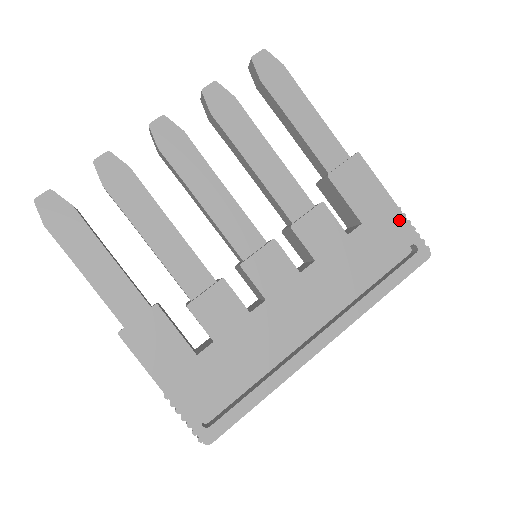
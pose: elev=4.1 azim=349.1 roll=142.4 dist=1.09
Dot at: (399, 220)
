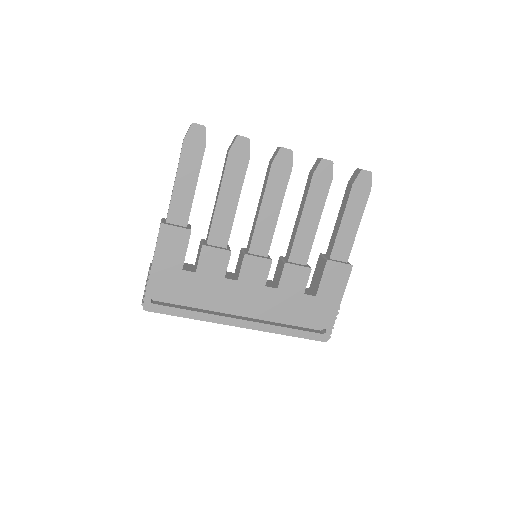
Dot at: (333, 313)
